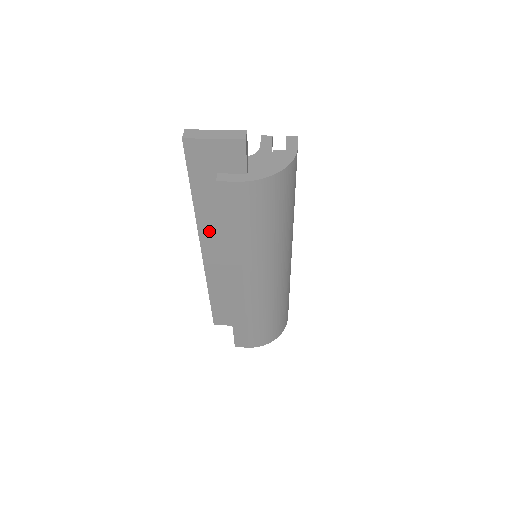
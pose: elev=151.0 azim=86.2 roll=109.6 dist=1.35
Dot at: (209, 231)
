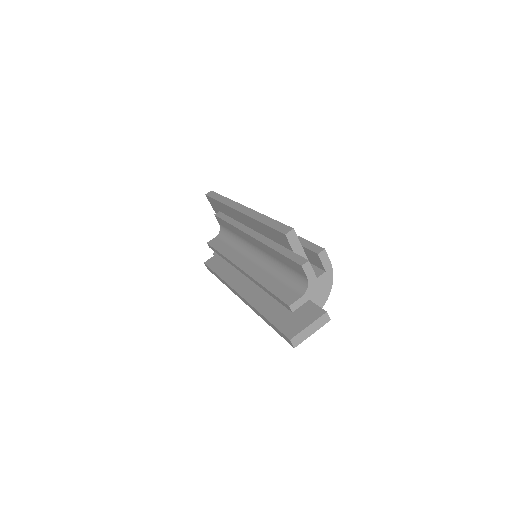
Dot at: occluded
